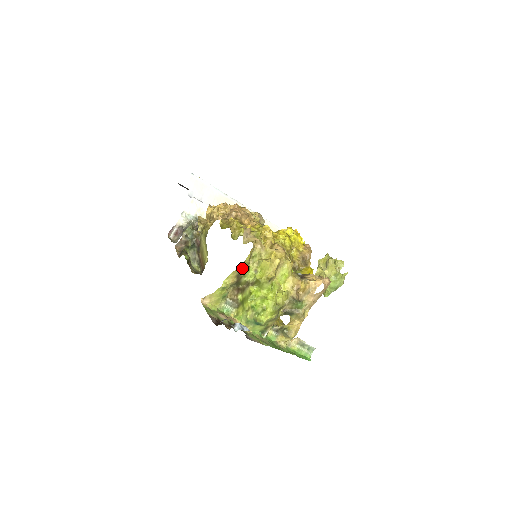
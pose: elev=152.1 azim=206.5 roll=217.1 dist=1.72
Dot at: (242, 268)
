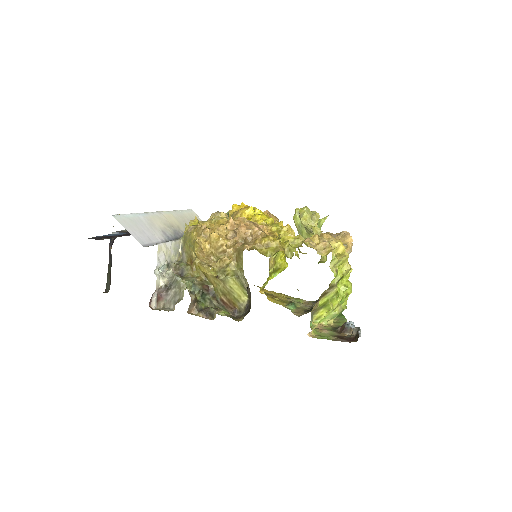
Dot at: occluded
